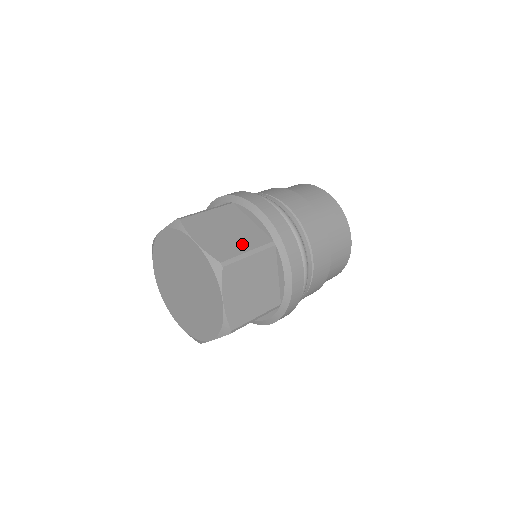
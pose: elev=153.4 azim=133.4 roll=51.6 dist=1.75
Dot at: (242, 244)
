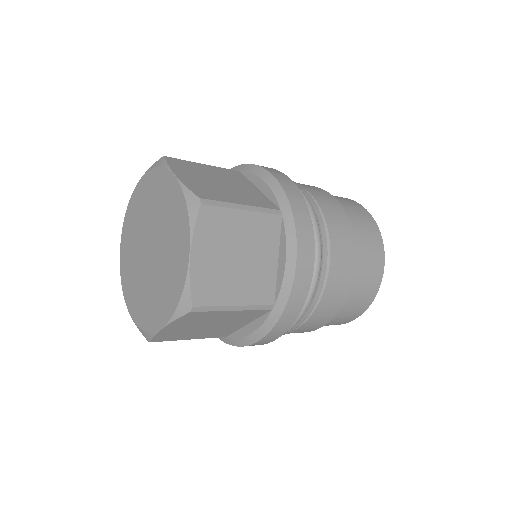
Dot at: occluded
